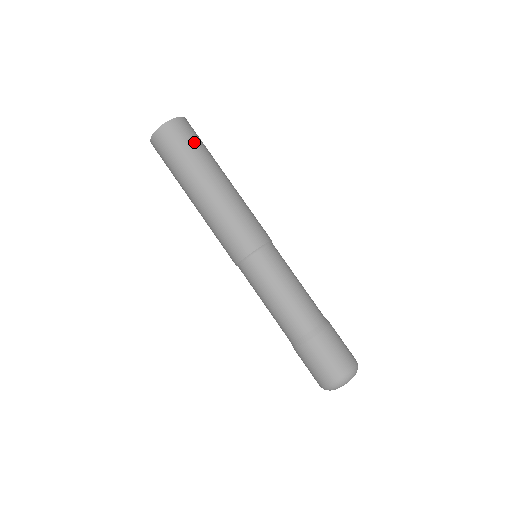
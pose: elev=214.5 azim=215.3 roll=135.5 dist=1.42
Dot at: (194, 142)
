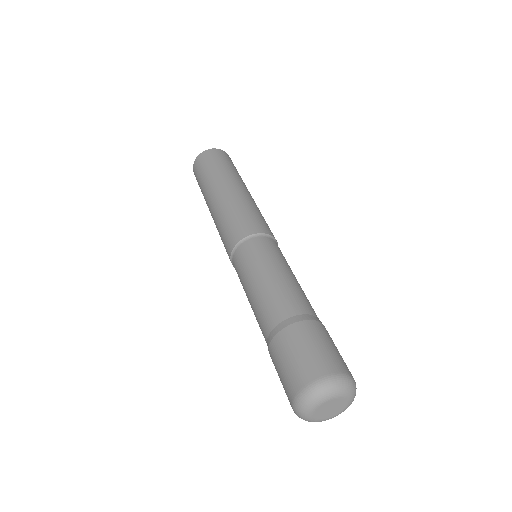
Dot at: (233, 166)
